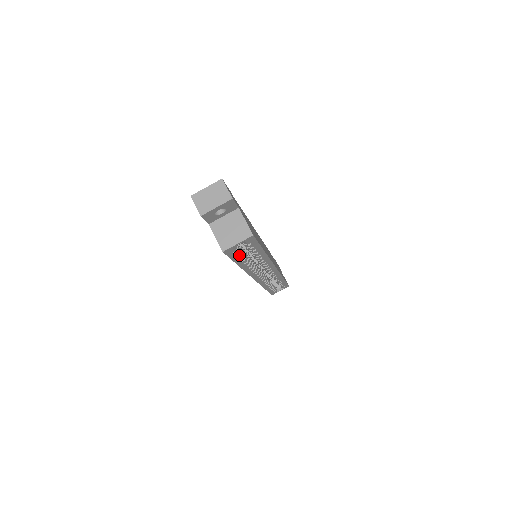
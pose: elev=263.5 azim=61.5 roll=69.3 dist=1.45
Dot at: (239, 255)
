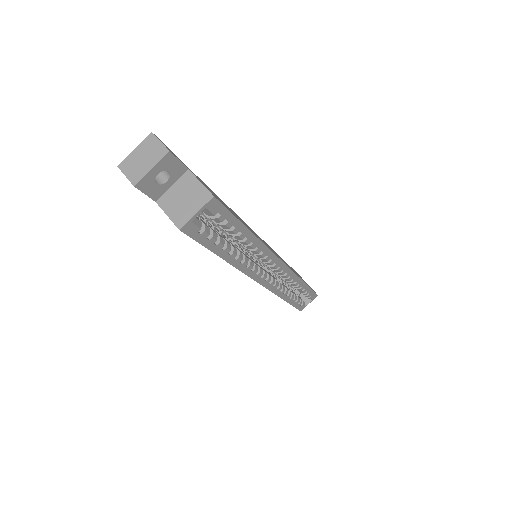
Dot at: (212, 237)
